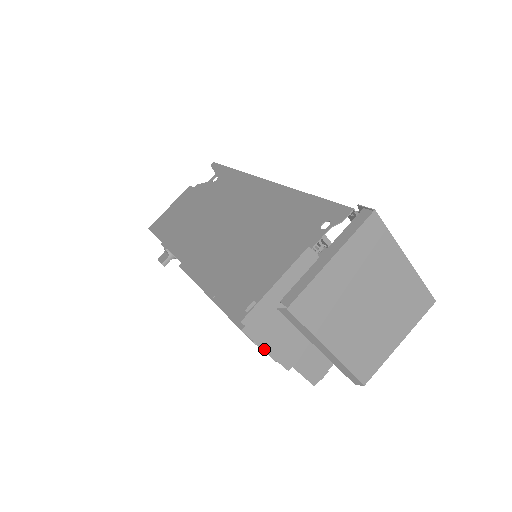
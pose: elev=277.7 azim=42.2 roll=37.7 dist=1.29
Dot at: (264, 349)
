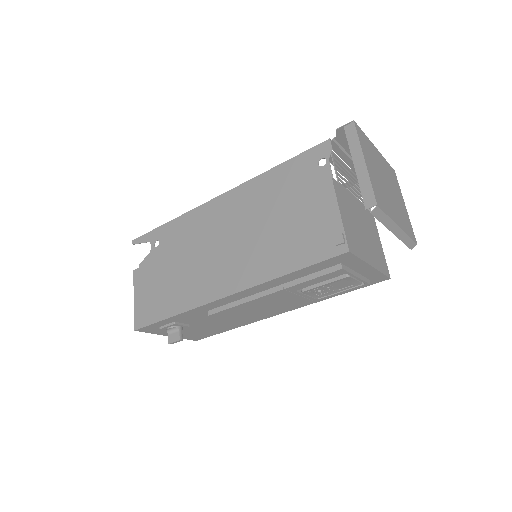
Dot at: (355, 276)
